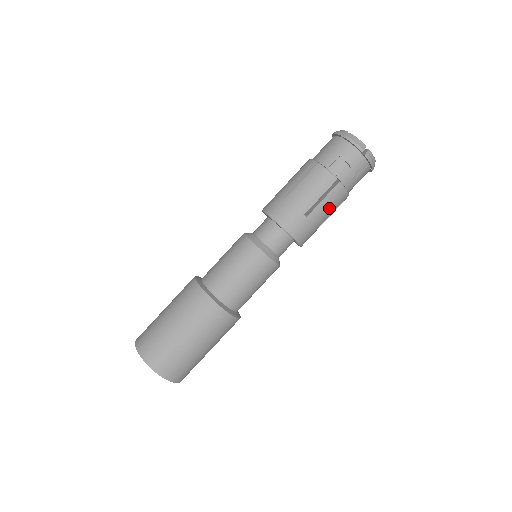
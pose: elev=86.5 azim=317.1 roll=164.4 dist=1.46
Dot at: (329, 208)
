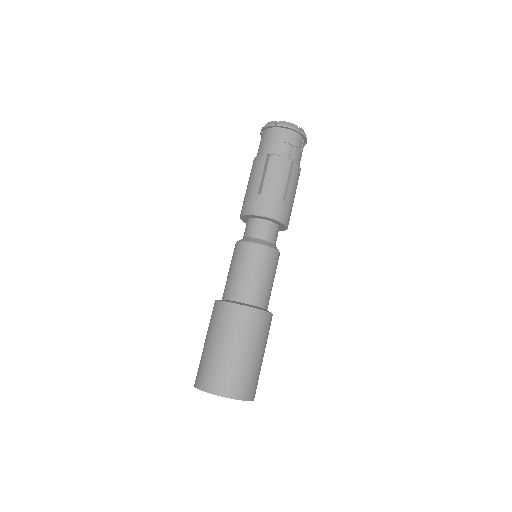
Dot at: (295, 187)
